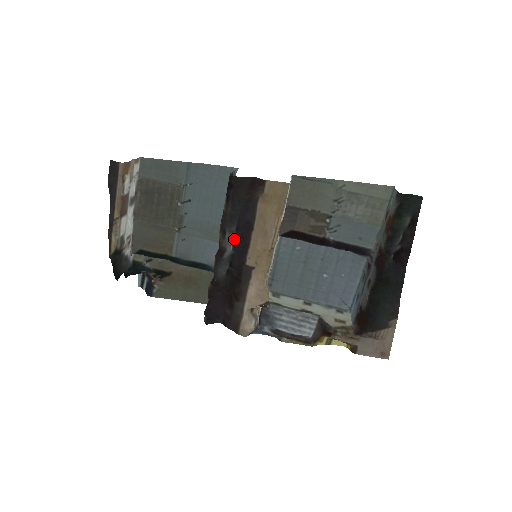
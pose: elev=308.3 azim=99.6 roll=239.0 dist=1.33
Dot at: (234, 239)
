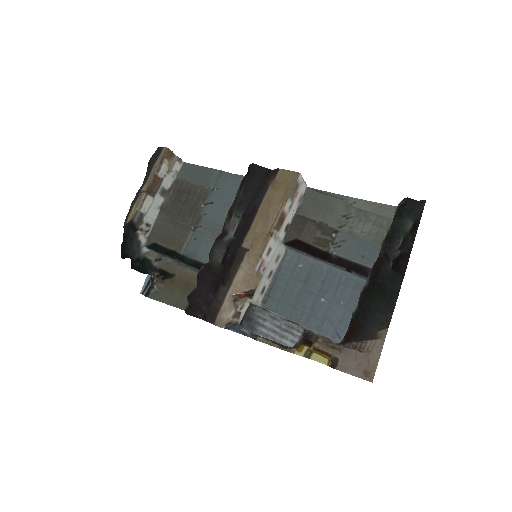
Dot at: (238, 224)
